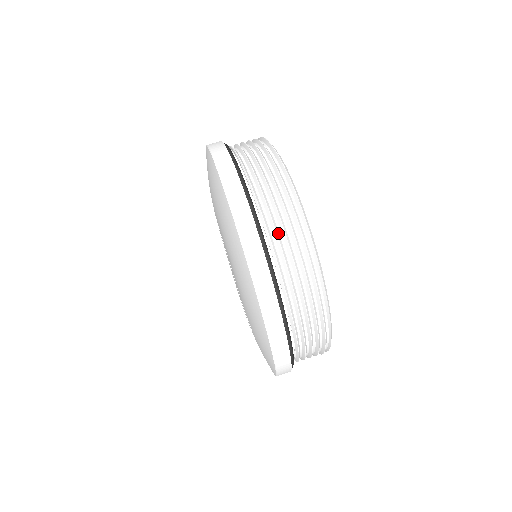
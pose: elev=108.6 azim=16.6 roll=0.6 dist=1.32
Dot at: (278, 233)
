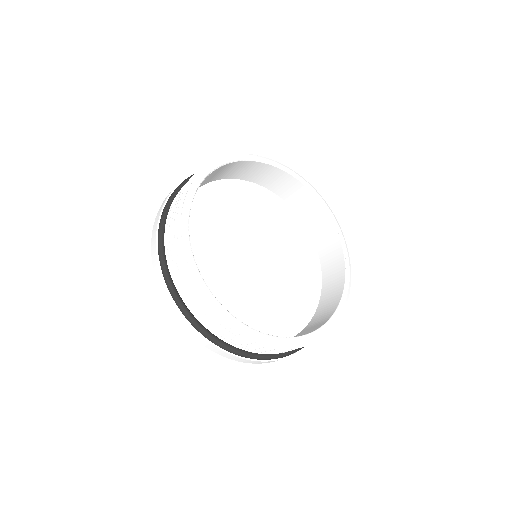
Dot at: (246, 346)
